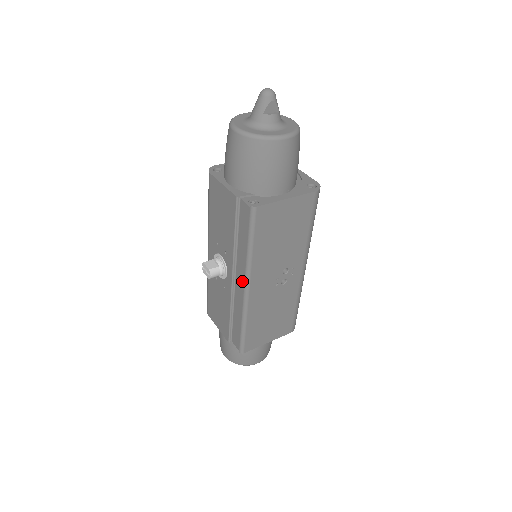
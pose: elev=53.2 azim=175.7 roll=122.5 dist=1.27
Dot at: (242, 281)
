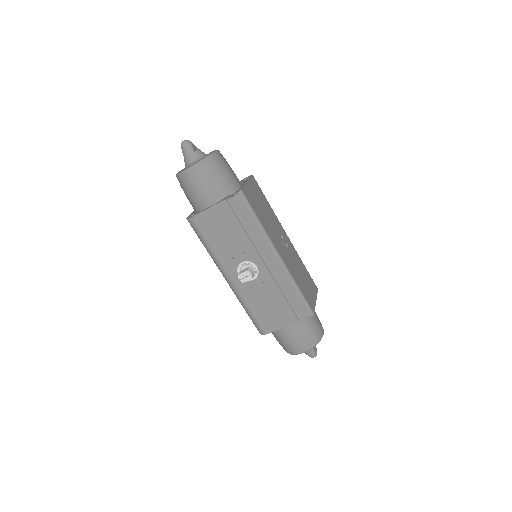
Dot at: (271, 254)
